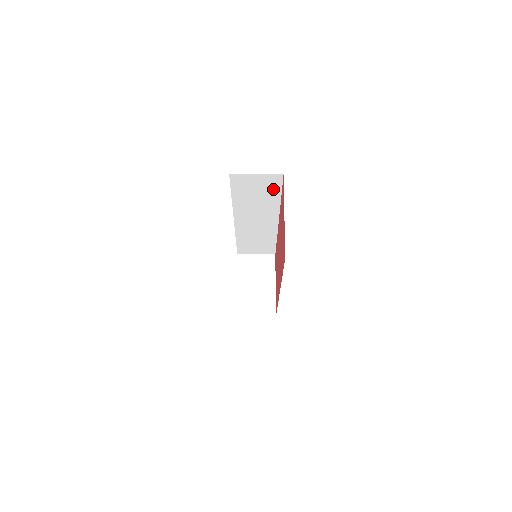
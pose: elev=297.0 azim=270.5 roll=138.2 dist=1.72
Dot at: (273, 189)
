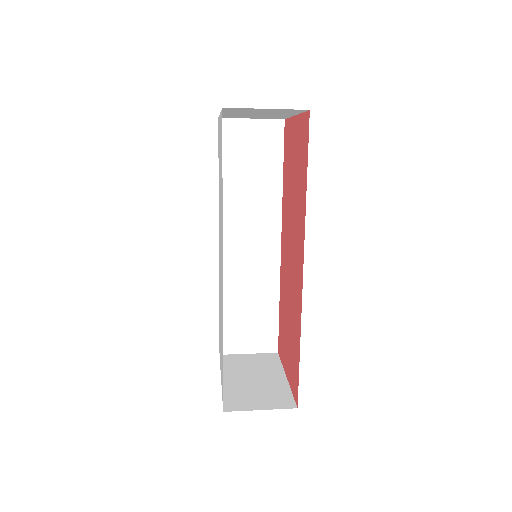
Dot at: (272, 156)
